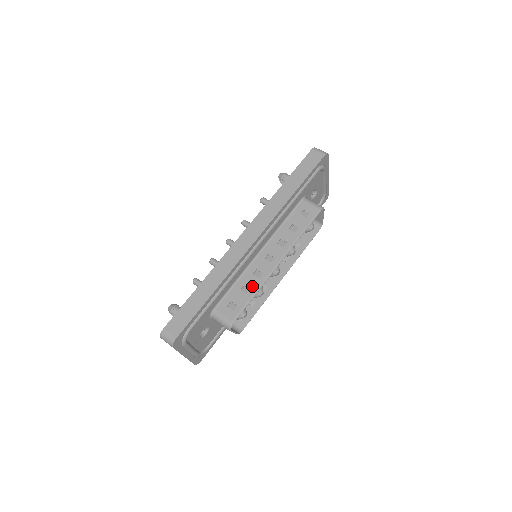
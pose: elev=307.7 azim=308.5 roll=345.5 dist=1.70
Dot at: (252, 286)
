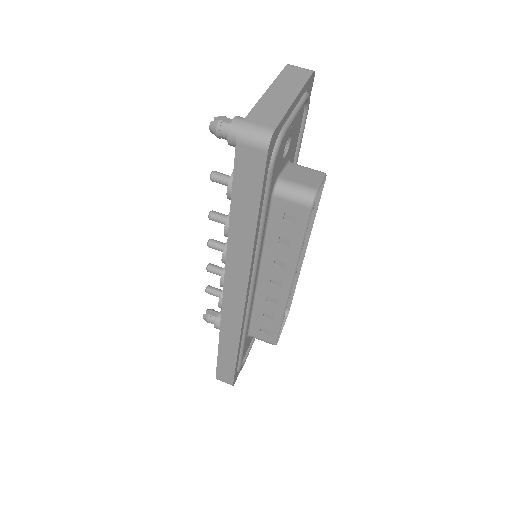
Dot at: (273, 314)
